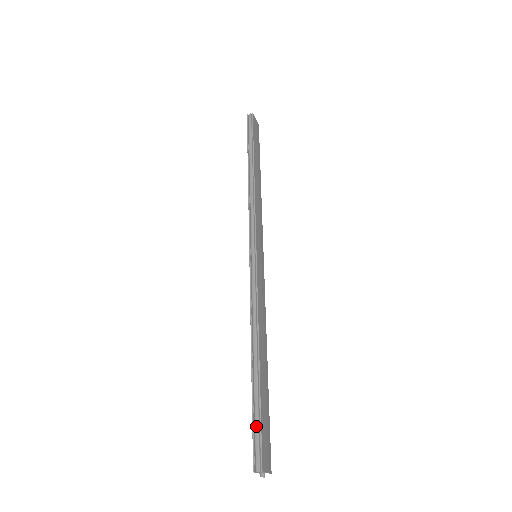
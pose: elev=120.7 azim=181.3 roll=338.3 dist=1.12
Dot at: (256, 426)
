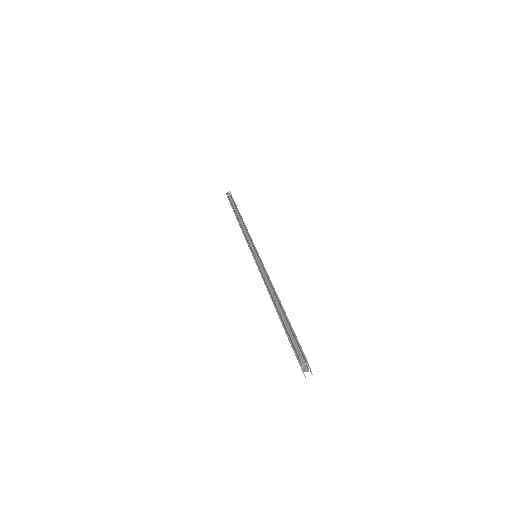
Dot at: (291, 336)
